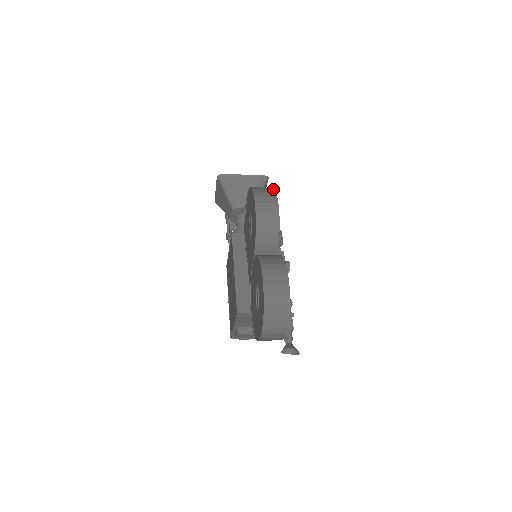
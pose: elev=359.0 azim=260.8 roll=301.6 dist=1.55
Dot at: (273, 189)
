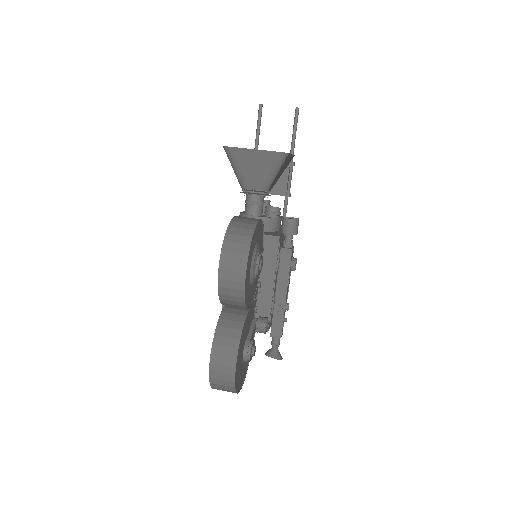
Dot at: (248, 245)
